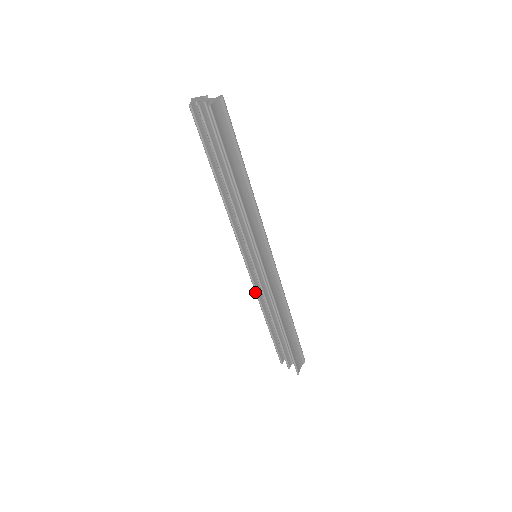
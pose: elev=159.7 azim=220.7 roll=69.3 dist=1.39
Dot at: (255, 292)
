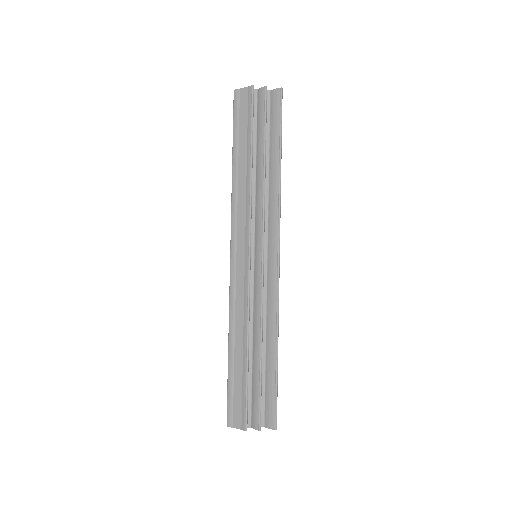
Dot at: (248, 303)
